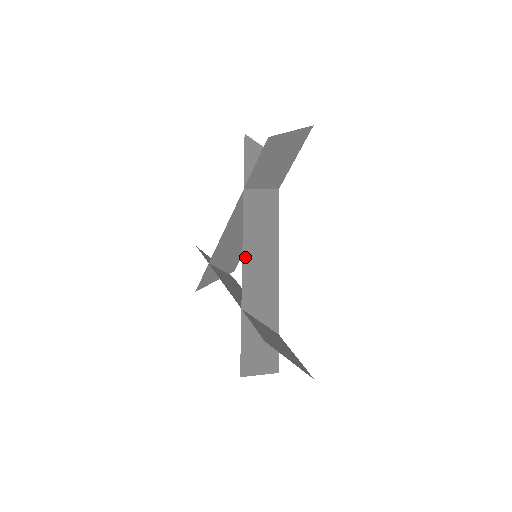
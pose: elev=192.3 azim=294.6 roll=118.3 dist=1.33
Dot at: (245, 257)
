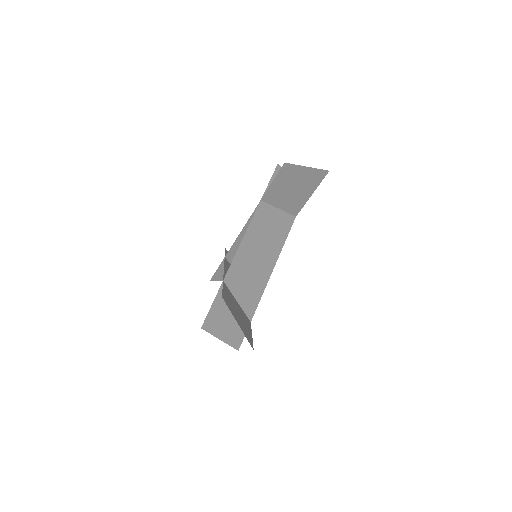
Dot at: (242, 247)
